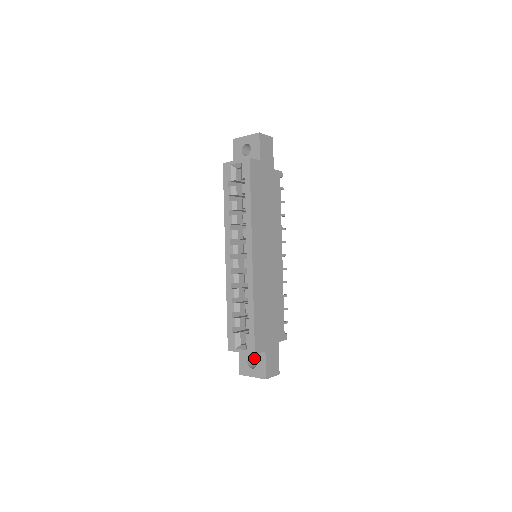
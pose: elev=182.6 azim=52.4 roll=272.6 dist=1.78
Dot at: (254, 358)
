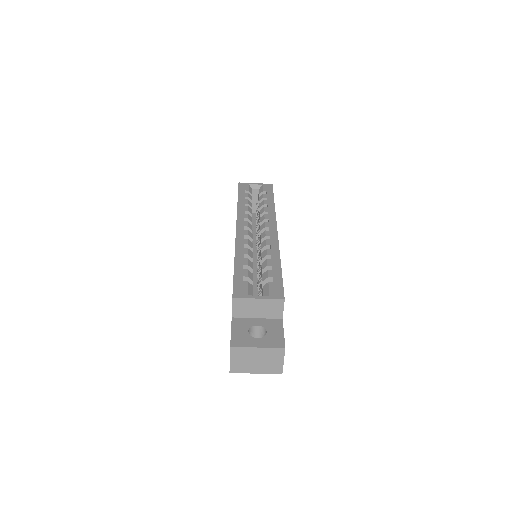
Dot at: occluded
